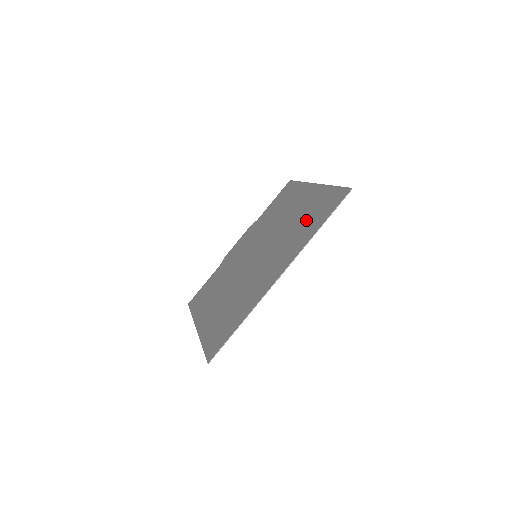
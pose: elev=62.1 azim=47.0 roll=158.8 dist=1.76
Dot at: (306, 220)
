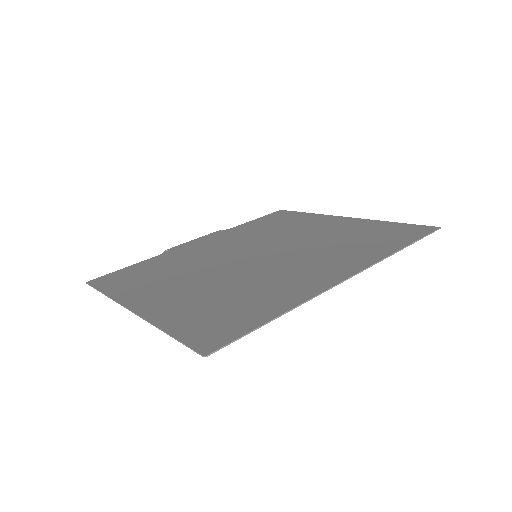
Dot at: (360, 239)
